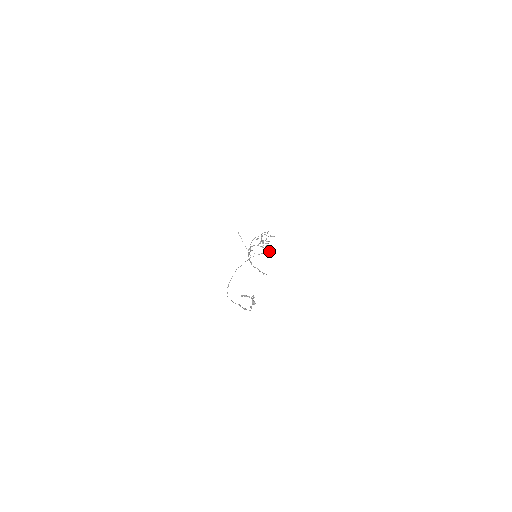
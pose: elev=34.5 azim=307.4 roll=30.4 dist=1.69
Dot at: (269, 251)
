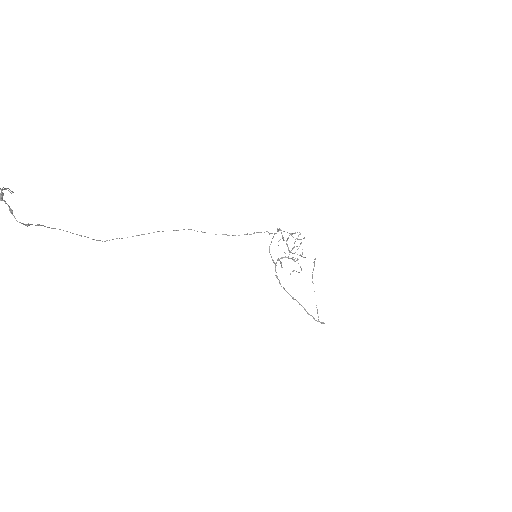
Dot at: (301, 268)
